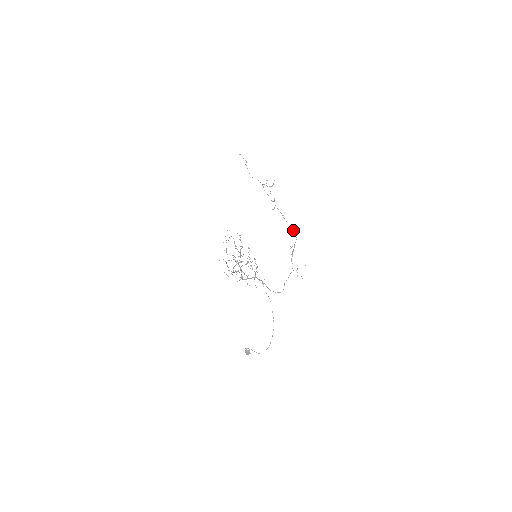
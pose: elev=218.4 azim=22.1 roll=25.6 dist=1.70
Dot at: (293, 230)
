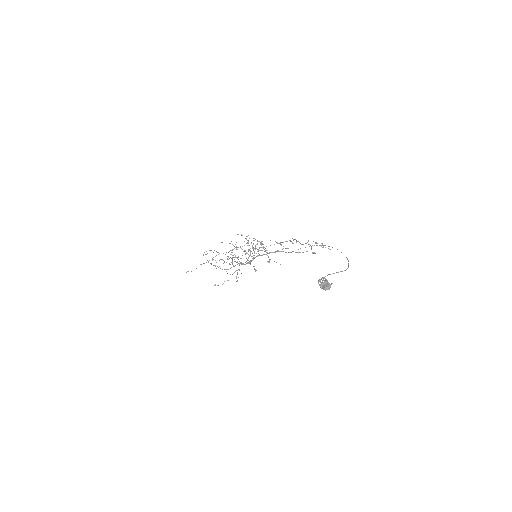
Dot at: (283, 242)
